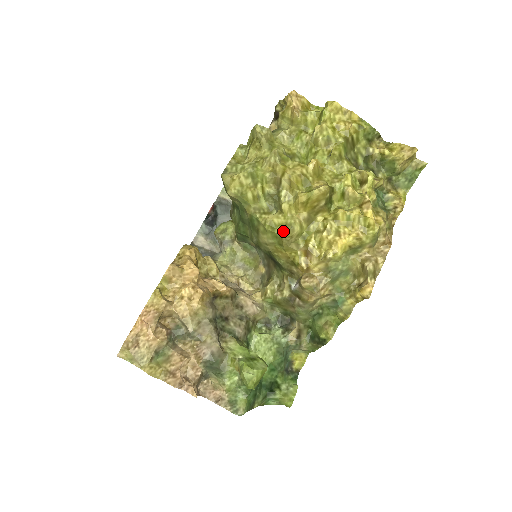
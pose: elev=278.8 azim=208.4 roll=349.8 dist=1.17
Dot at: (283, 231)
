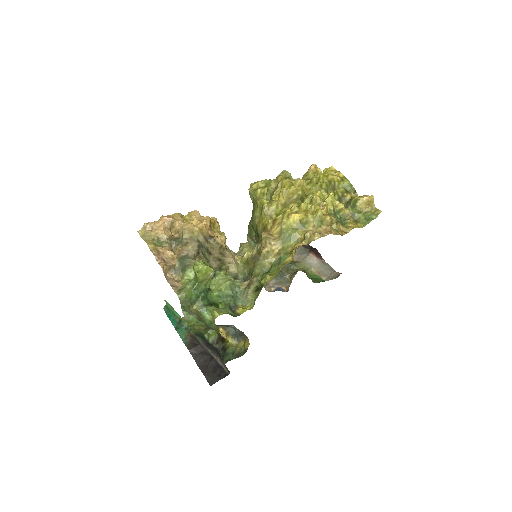
Dot at: (265, 203)
